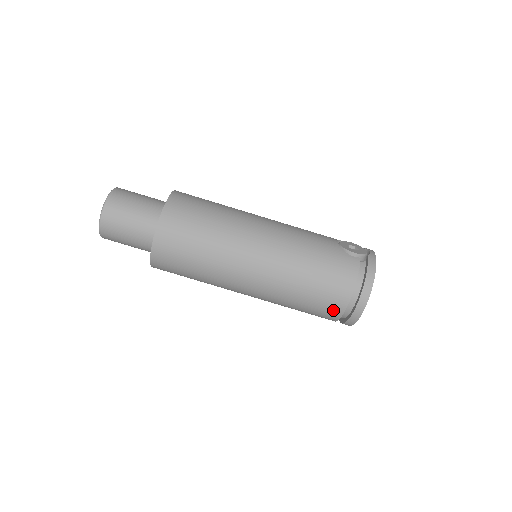
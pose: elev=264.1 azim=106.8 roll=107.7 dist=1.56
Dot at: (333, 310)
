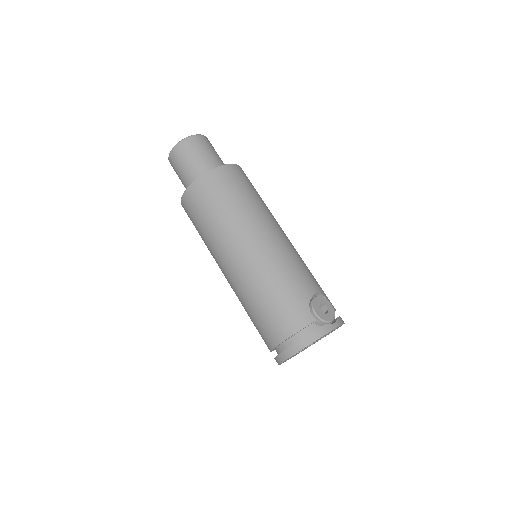
Dot at: (267, 340)
